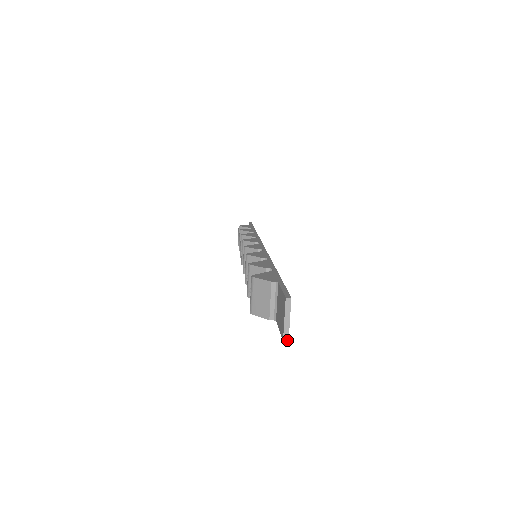
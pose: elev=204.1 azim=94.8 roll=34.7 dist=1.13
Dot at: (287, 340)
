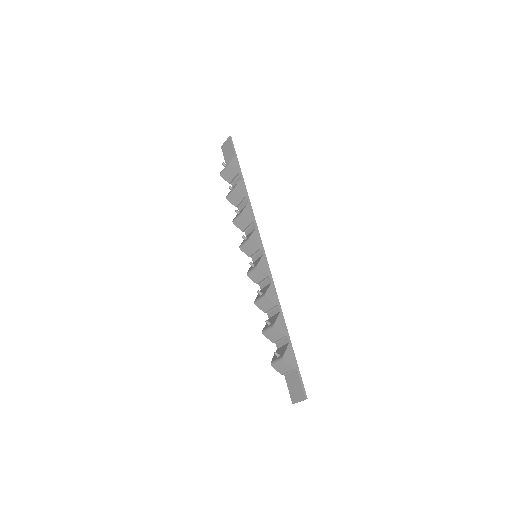
Dot at: occluded
